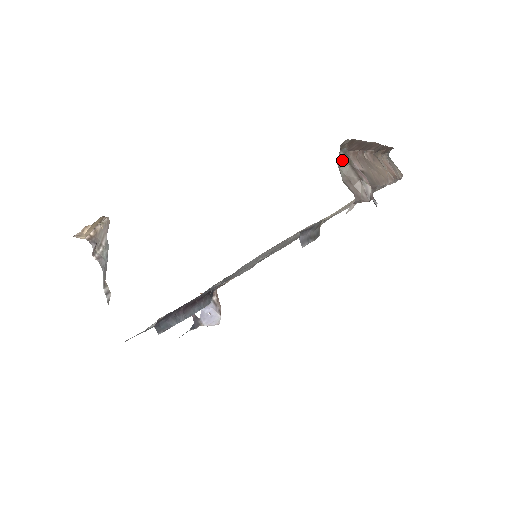
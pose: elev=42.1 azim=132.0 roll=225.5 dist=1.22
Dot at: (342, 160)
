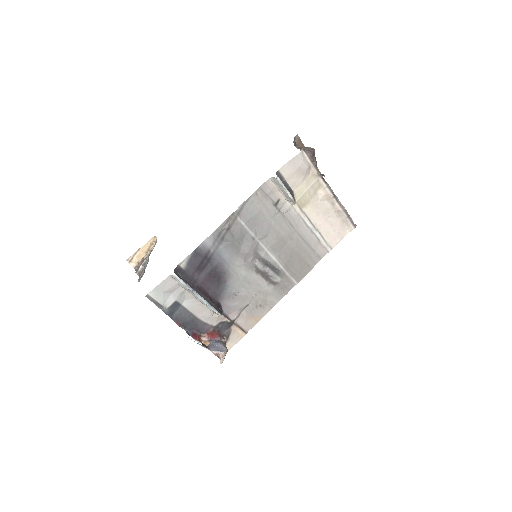
Dot at: (297, 148)
